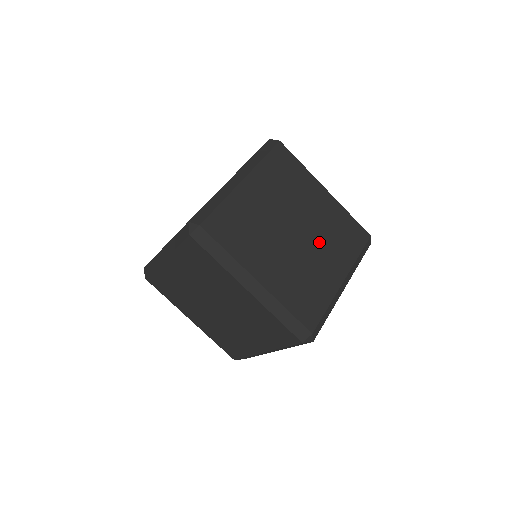
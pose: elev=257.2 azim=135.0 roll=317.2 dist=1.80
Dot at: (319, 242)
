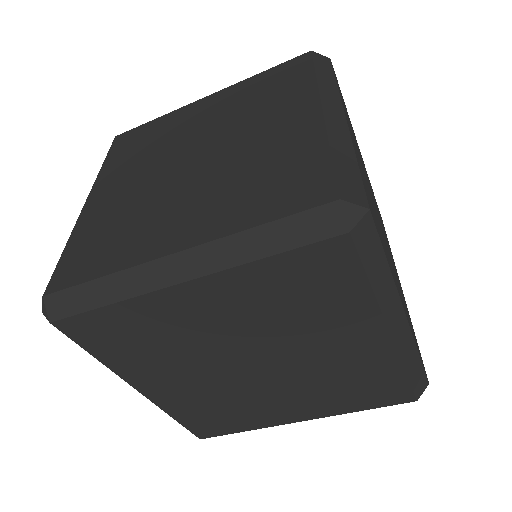
Dot at: (392, 264)
